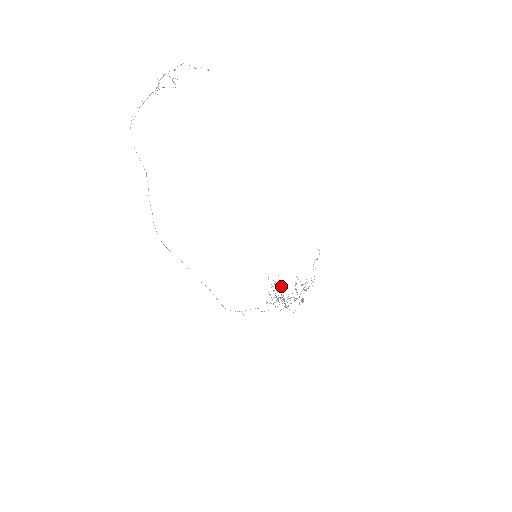
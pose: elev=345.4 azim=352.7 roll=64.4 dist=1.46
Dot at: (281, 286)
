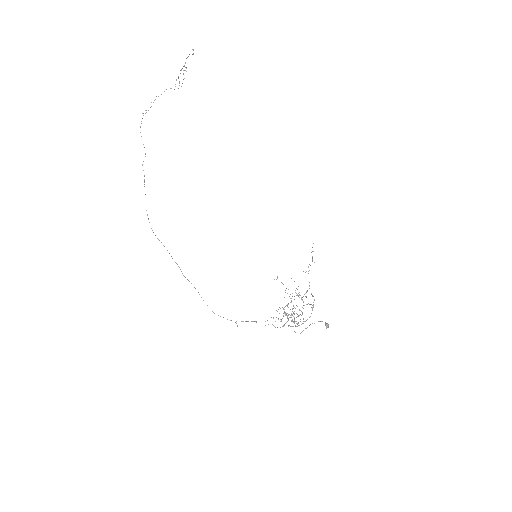
Dot at: occluded
